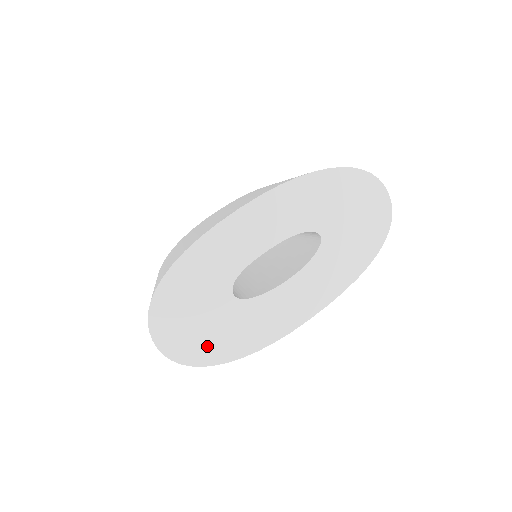
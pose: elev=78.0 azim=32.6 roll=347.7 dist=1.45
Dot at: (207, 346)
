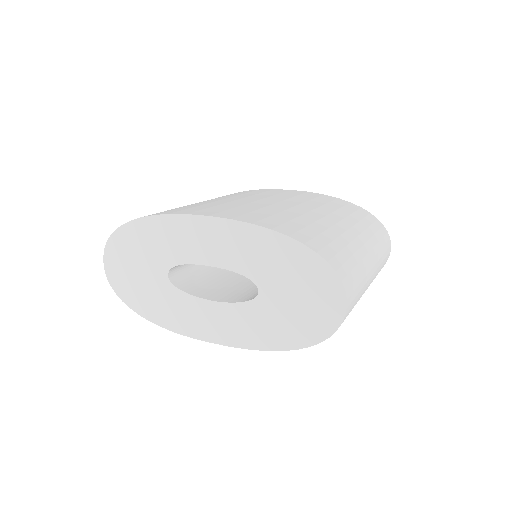
Dot at: (133, 292)
